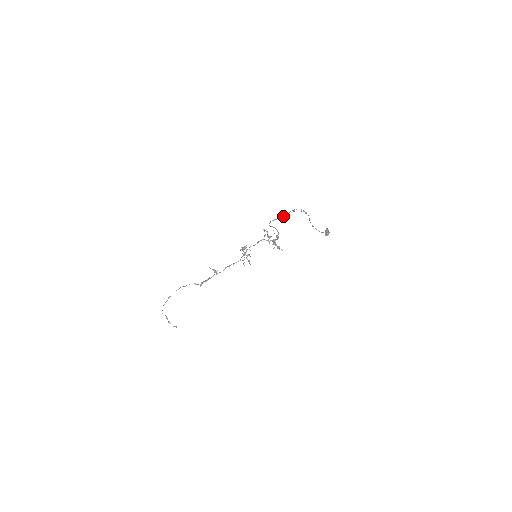
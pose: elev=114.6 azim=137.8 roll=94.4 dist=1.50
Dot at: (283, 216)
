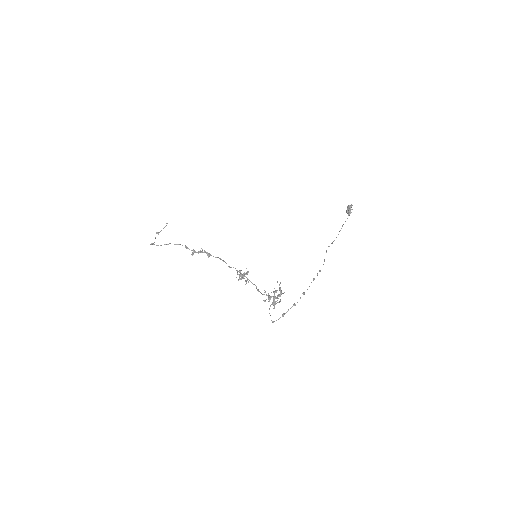
Dot at: (287, 311)
